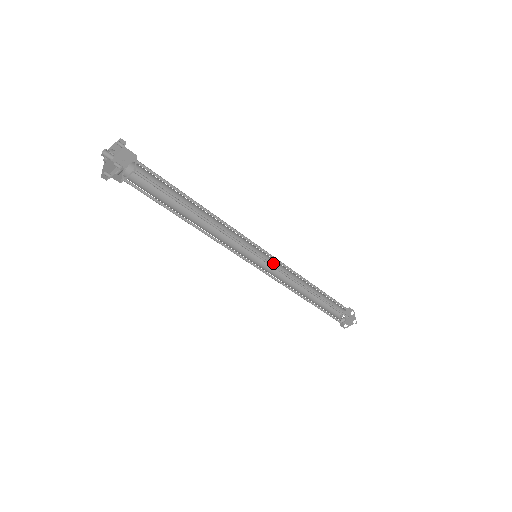
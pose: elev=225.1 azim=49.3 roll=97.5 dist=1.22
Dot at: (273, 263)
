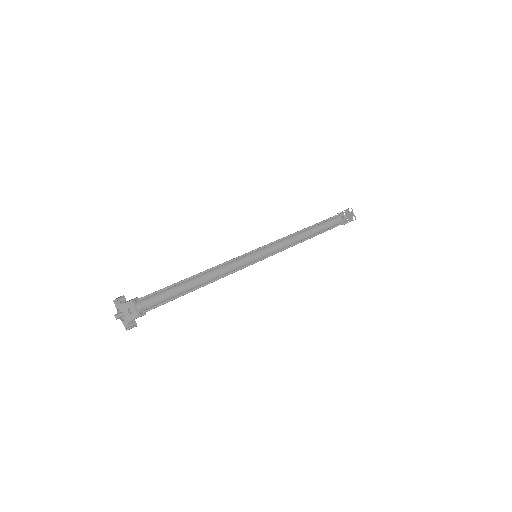
Dot at: (271, 243)
